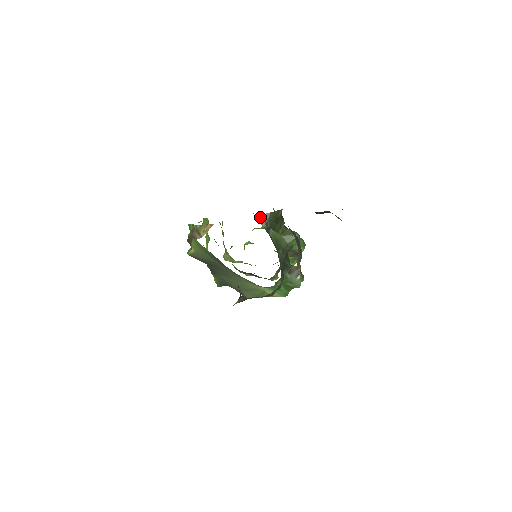
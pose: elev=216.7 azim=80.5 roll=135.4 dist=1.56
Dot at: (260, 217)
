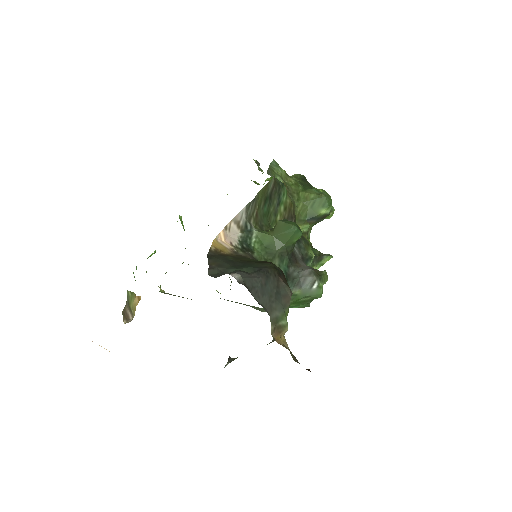
Dot at: (226, 230)
